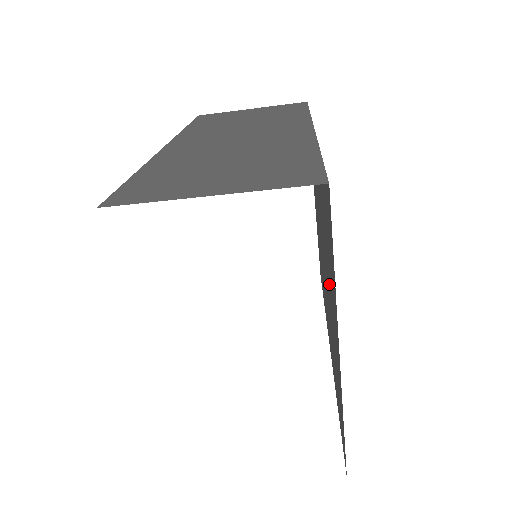
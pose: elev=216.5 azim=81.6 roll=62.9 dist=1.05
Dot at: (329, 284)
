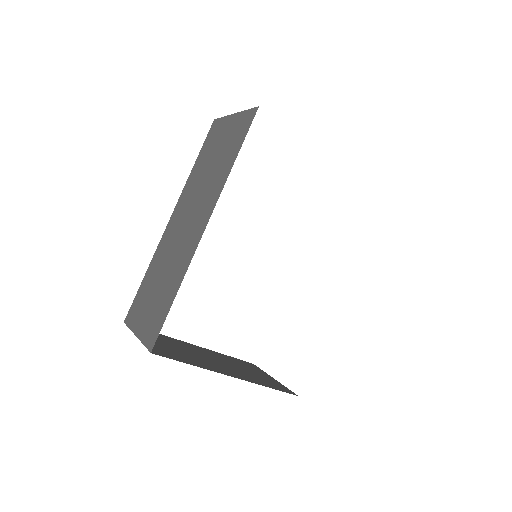
Dot at: occluded
